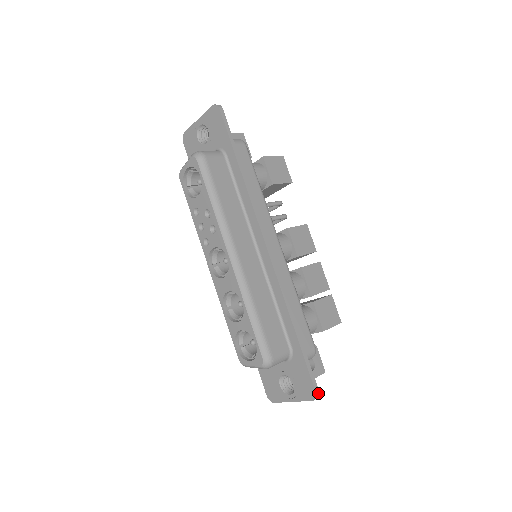
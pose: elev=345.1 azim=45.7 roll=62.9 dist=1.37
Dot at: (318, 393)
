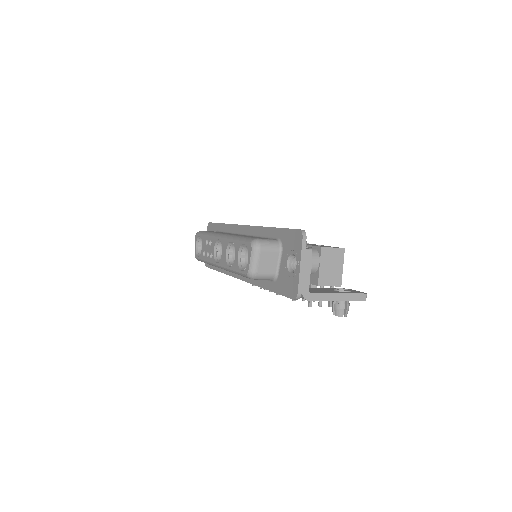
Dot at: (303, 230)
